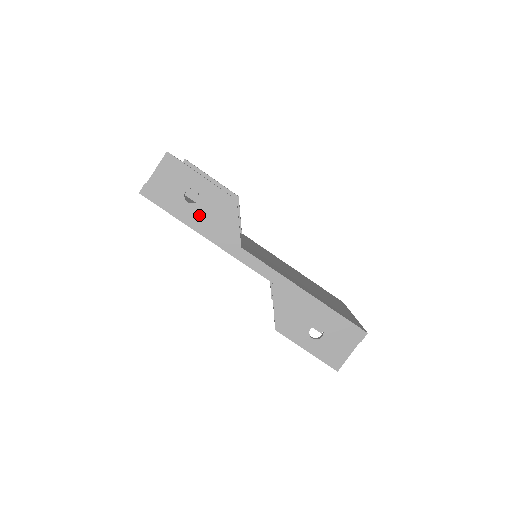
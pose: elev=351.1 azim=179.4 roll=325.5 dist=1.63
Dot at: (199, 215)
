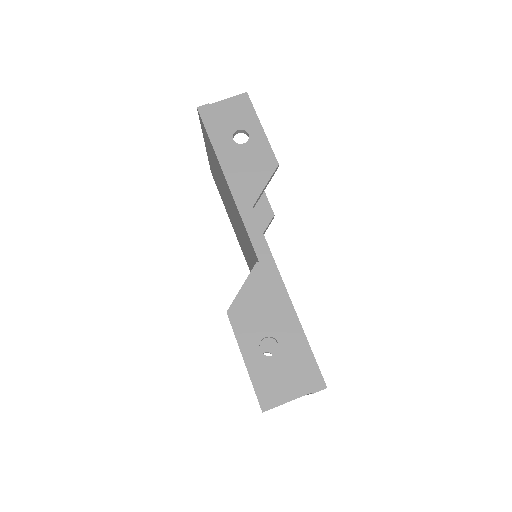
Dot at: (235, 156)
